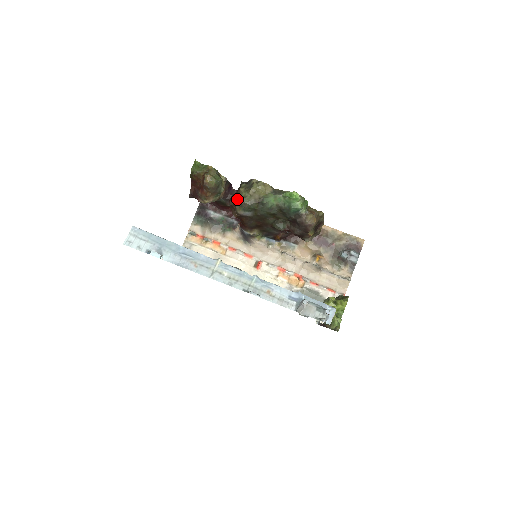
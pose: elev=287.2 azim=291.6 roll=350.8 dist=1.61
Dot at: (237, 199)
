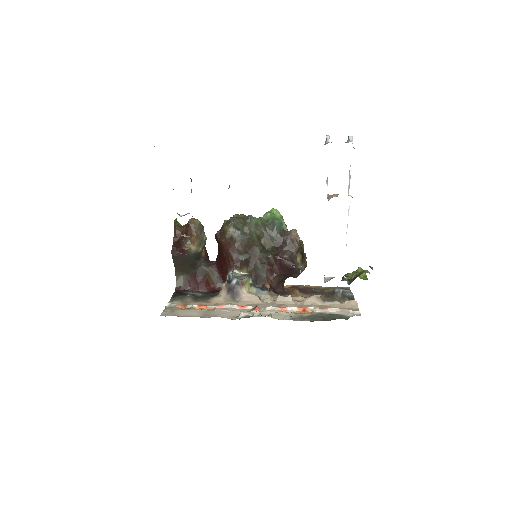
Dot at: (224, 224)
